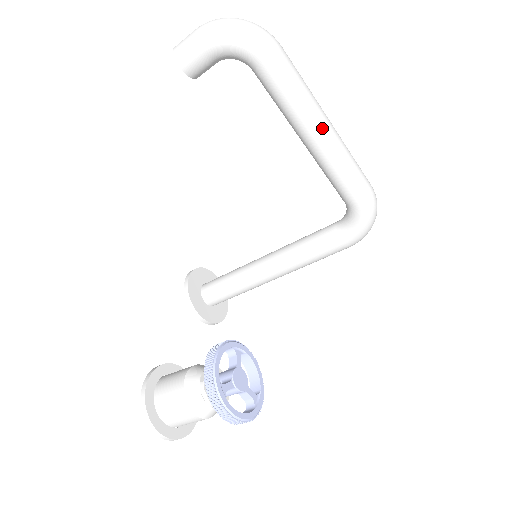
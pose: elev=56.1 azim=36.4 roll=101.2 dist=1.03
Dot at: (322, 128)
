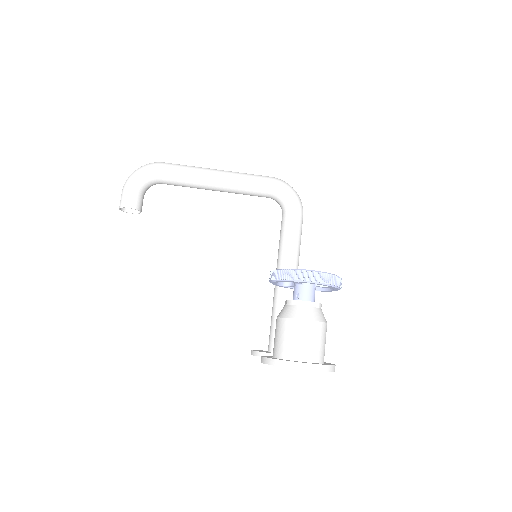
Dot at: (214, 171)
